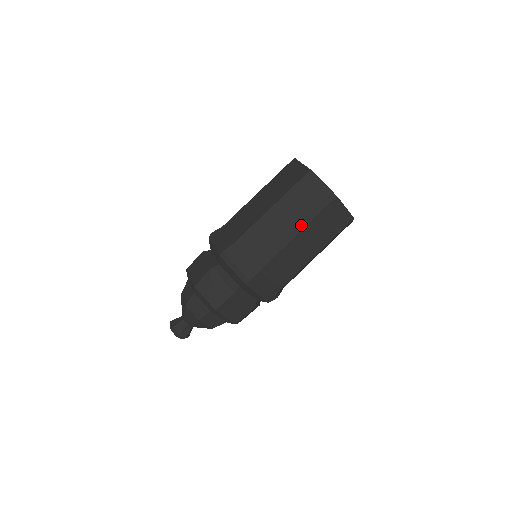
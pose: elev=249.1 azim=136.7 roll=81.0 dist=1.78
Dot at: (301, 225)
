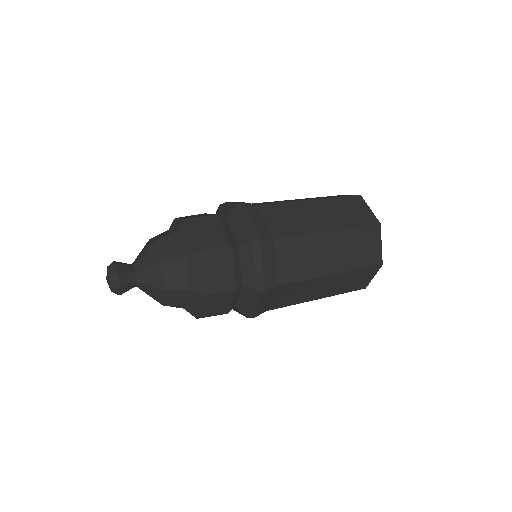
Dot at: (341, 268)
